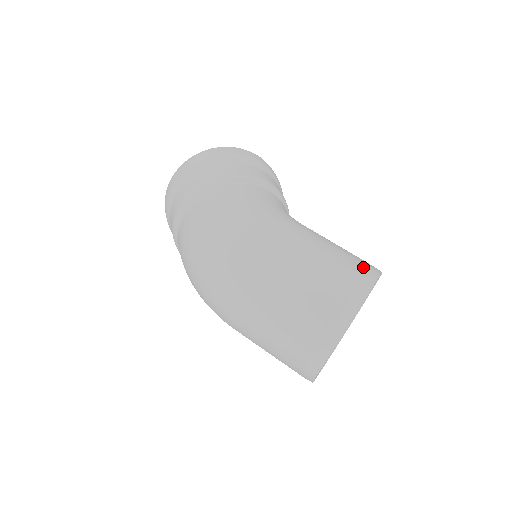
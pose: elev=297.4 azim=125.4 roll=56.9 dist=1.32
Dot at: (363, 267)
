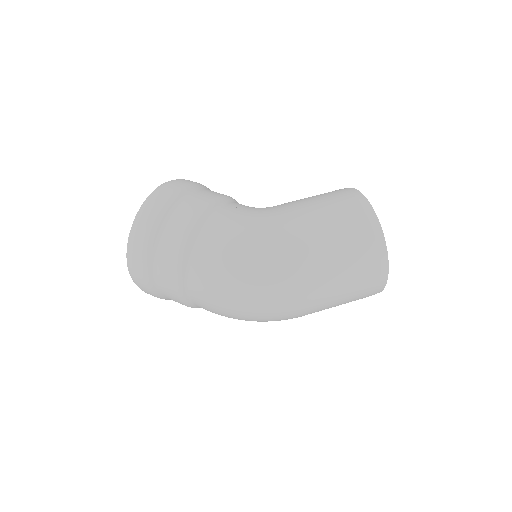
Dot at: (352, 201)
